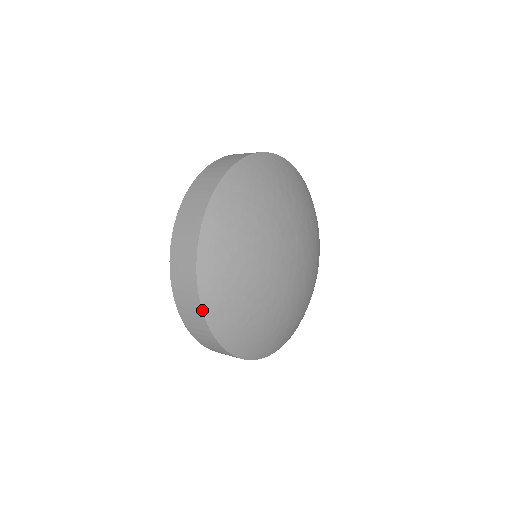
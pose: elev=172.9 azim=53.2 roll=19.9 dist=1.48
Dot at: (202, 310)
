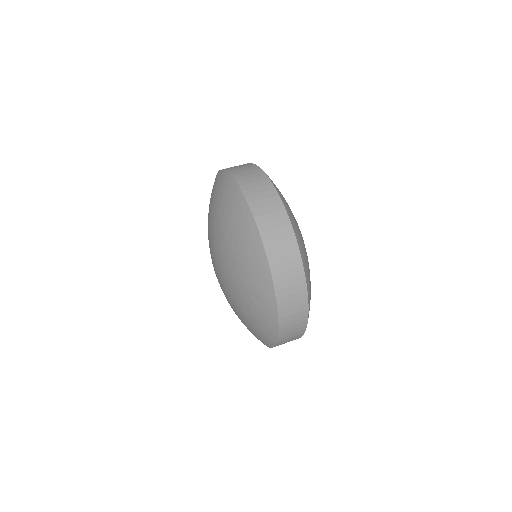
Dot at: occluded
